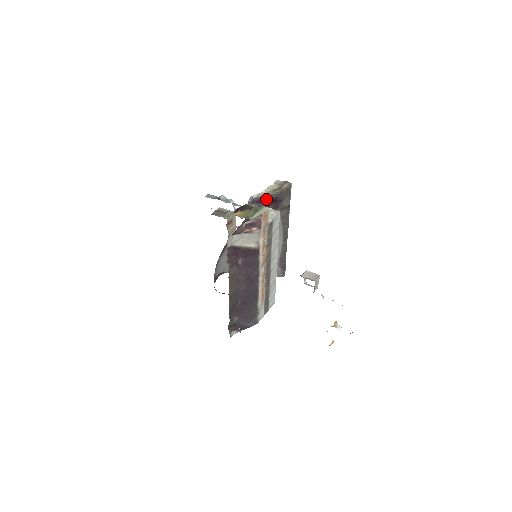
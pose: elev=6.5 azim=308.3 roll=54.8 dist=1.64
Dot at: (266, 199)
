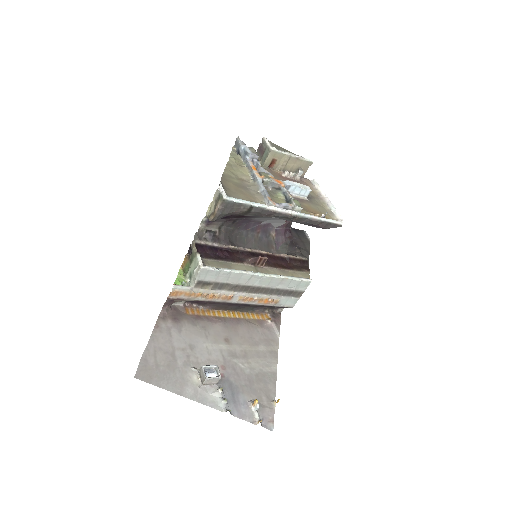
Dot at: occluded
